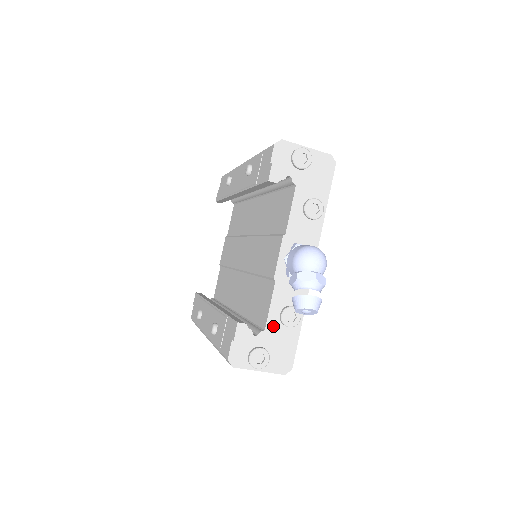
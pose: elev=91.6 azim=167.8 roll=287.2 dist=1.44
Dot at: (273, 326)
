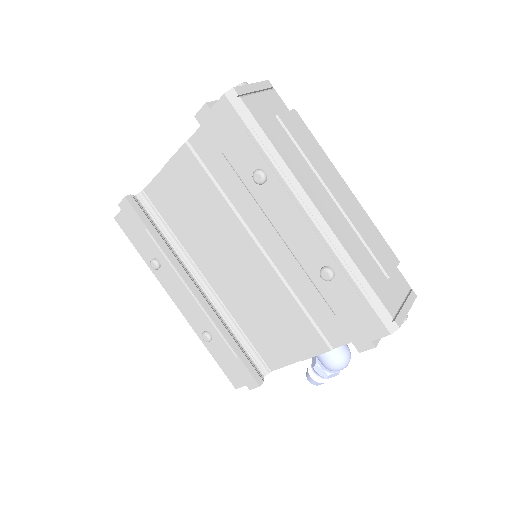
Dot at: occluded
